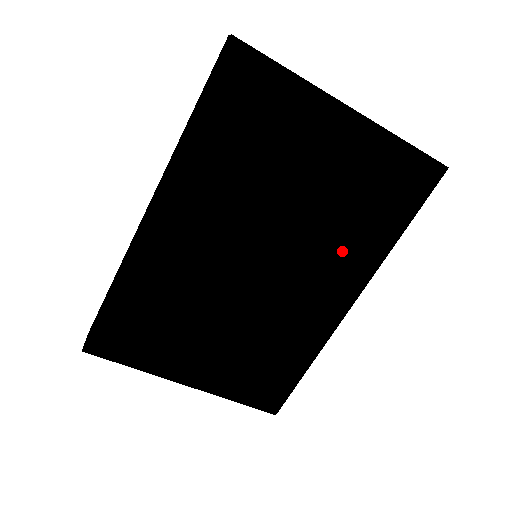
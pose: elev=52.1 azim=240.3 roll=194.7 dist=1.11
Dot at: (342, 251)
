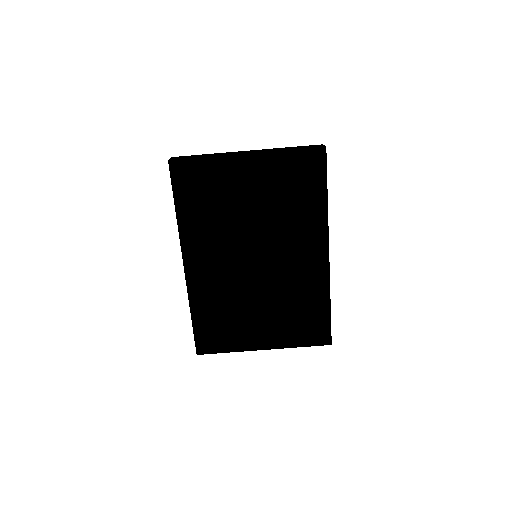
Dot at: (299, 227)
